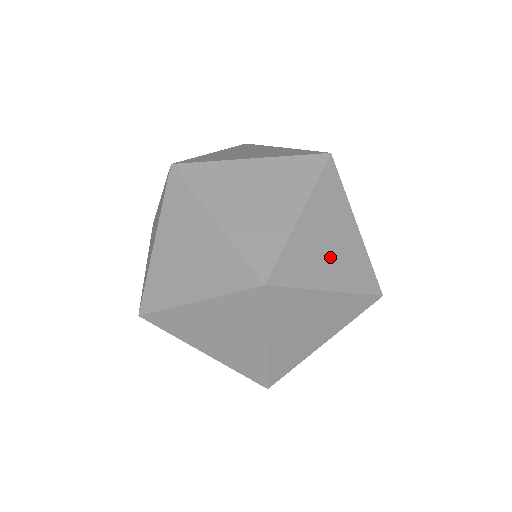
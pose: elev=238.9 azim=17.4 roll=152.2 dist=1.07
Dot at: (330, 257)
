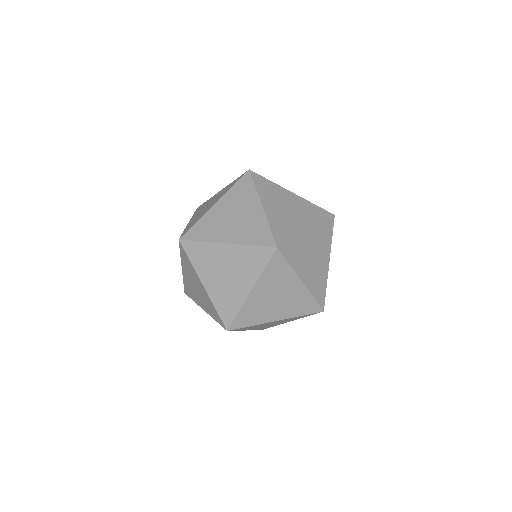
Dot at: occluded
